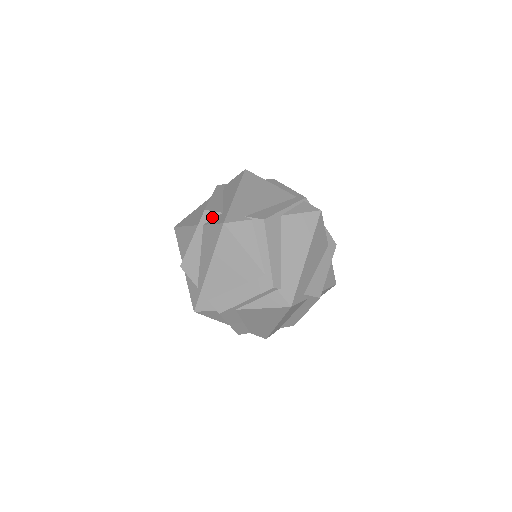
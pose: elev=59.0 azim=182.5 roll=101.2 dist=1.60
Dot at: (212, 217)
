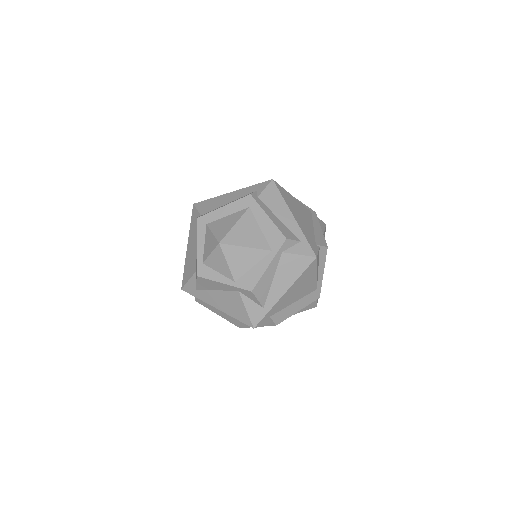
Dot at: (291, 245)
